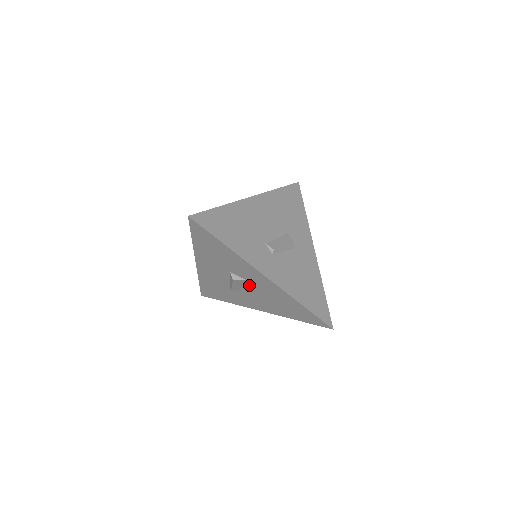
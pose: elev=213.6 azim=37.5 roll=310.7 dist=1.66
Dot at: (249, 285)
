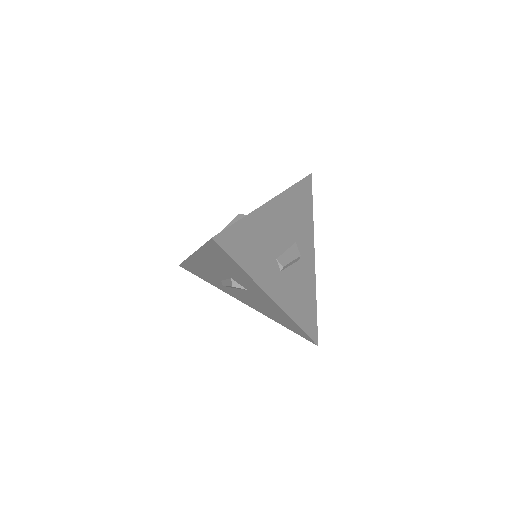
Dot at: (247, 292)
